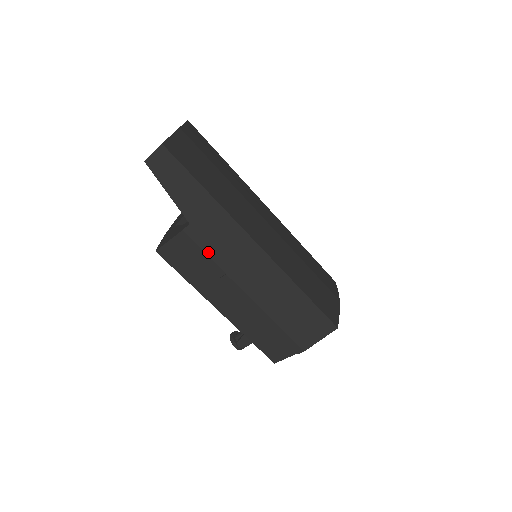
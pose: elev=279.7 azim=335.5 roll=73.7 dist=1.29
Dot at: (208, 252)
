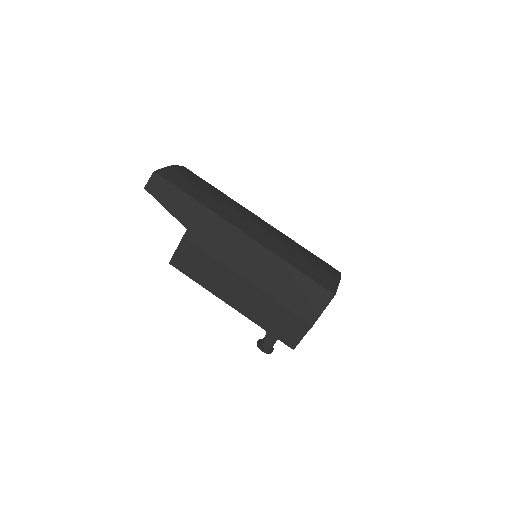
Dot at: (206, 250)
